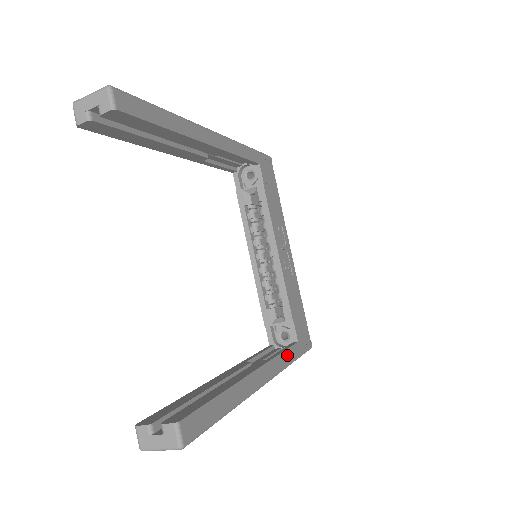
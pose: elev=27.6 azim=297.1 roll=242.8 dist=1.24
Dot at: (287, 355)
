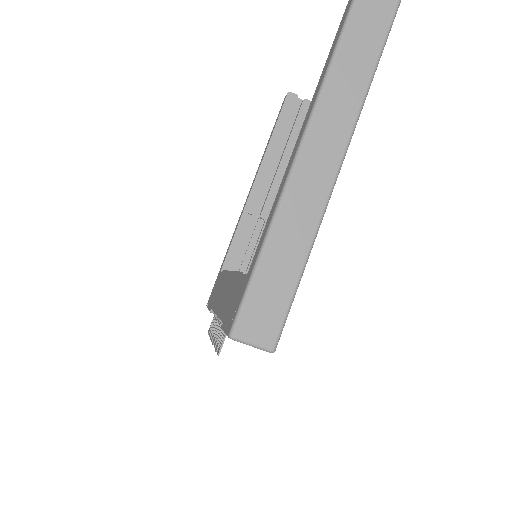
Dot at: occluded
